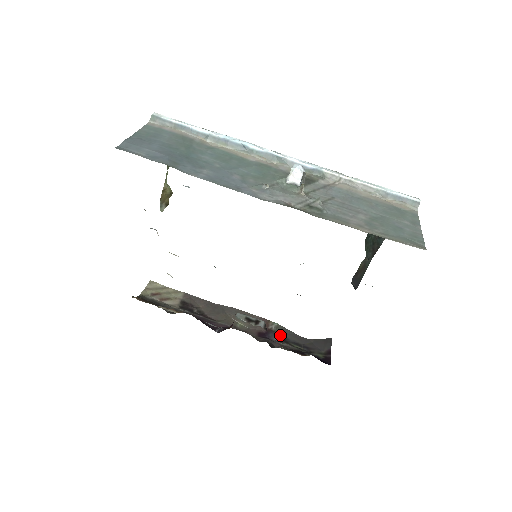
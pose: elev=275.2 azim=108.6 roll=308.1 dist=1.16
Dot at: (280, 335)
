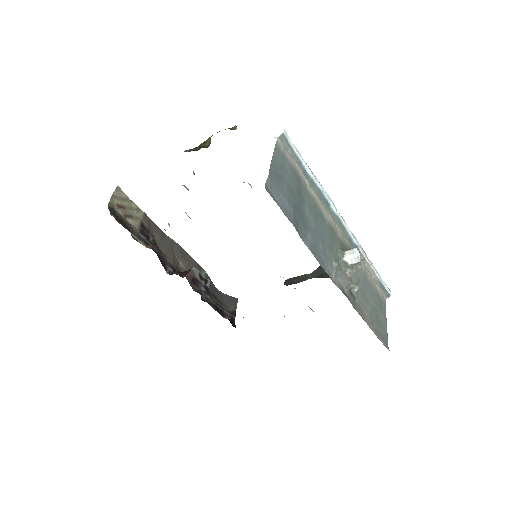
Dot at: occluded
